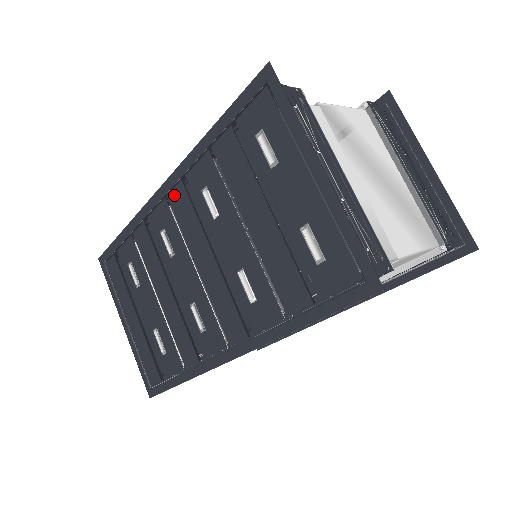
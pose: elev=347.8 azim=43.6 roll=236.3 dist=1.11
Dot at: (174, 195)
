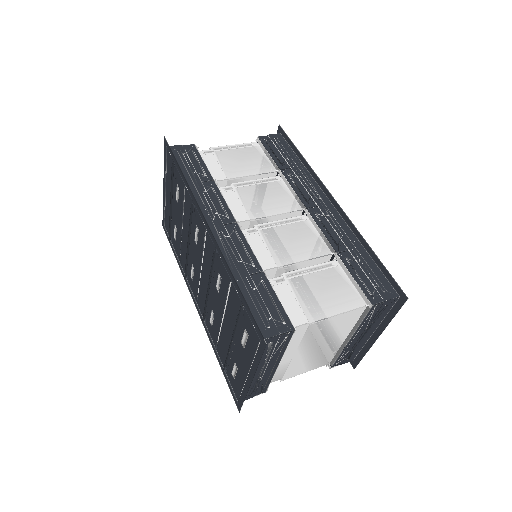
Dot at: (209, 240)
